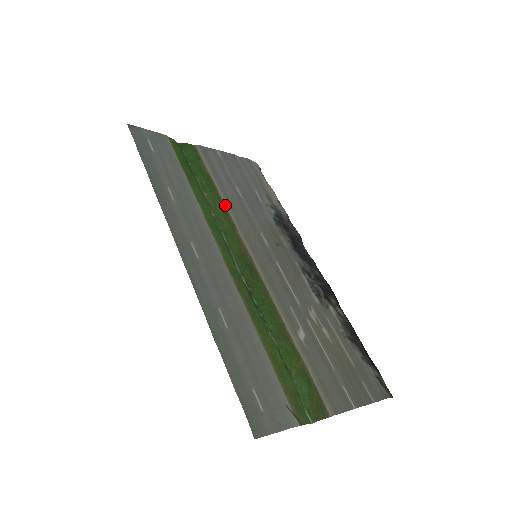
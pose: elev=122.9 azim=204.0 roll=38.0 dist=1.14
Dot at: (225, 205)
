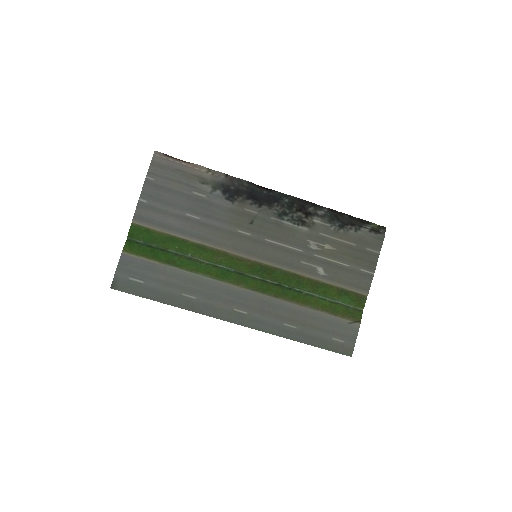
Dot at: (204, 245)
